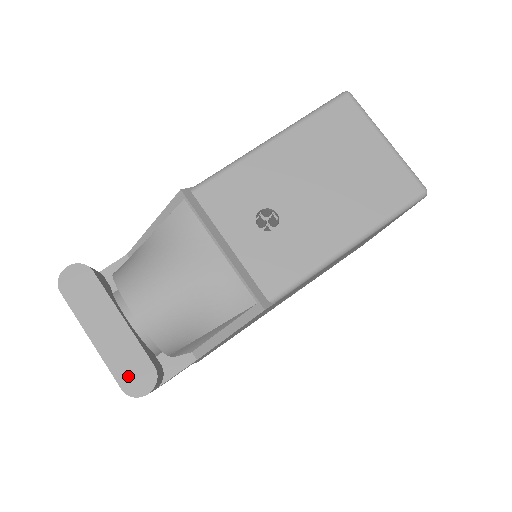
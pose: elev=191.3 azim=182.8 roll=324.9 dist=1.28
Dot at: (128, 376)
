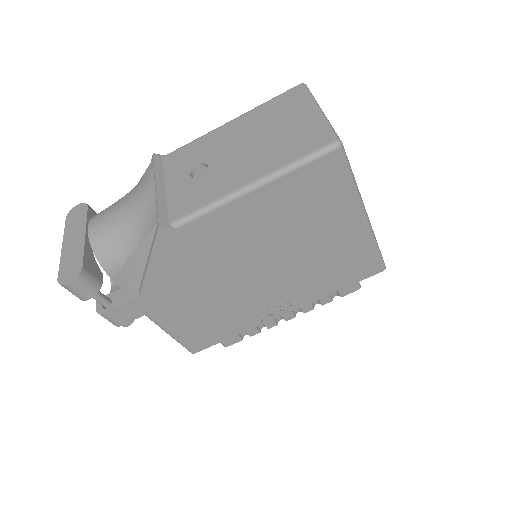
Dot at: (66, 271)
